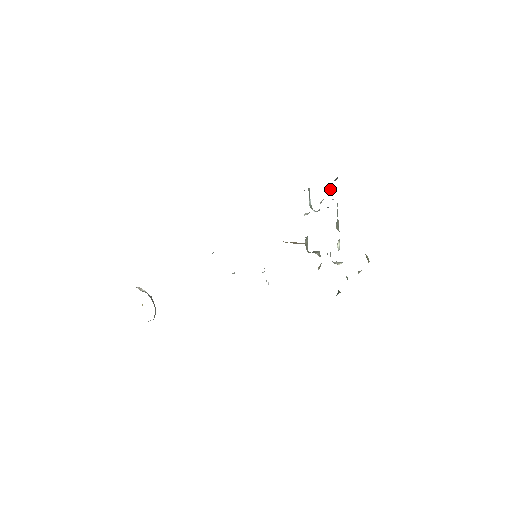
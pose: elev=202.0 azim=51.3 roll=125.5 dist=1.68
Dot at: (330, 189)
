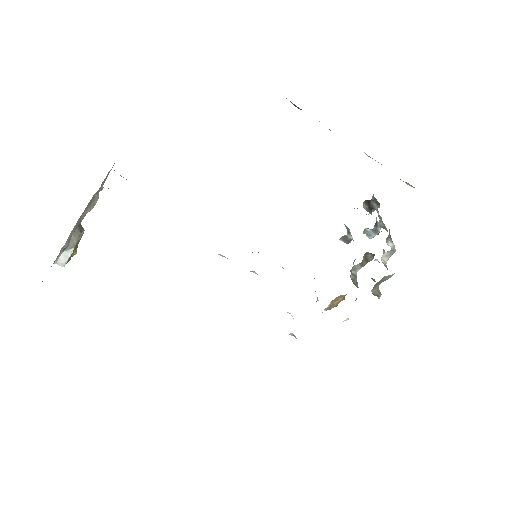
Dot at: (371, 213)
